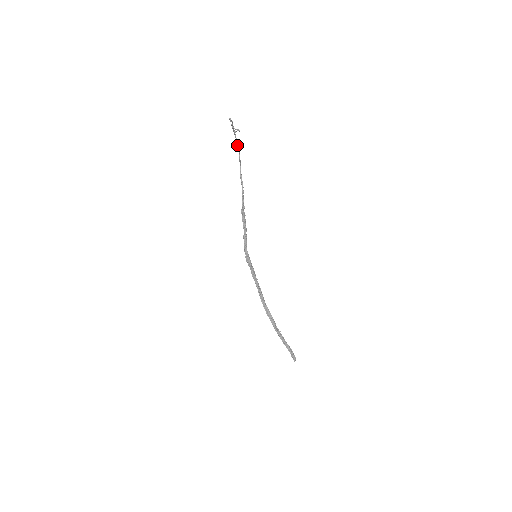
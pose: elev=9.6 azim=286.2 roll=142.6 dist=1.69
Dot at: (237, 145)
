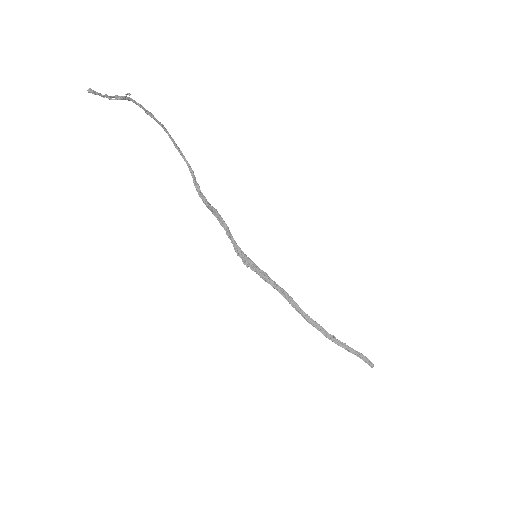
Dot at: occluded
